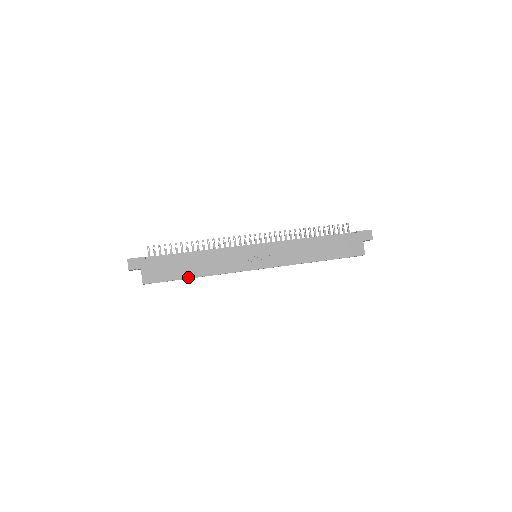
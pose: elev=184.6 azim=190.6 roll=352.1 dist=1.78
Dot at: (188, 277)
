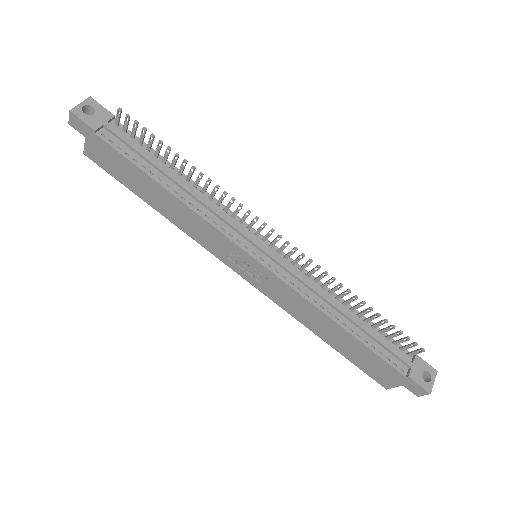
Dot at: (144, 199)
